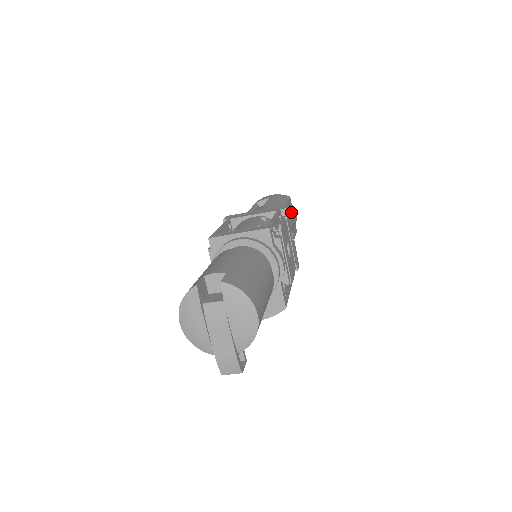
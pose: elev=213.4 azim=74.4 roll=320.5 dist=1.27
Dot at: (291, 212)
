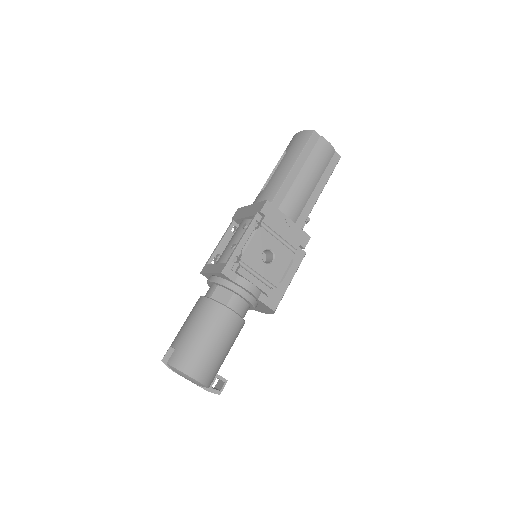
Dot at: (311, 158)
